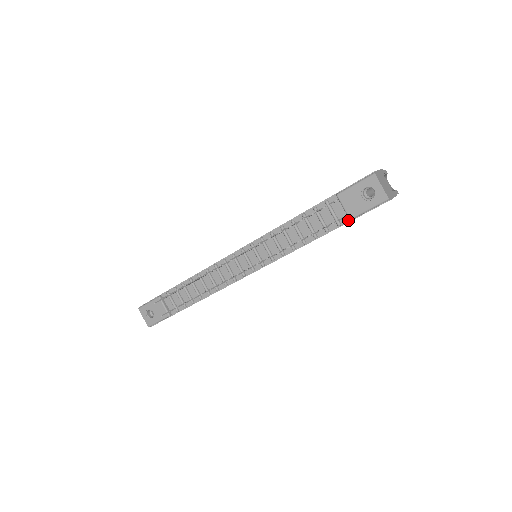
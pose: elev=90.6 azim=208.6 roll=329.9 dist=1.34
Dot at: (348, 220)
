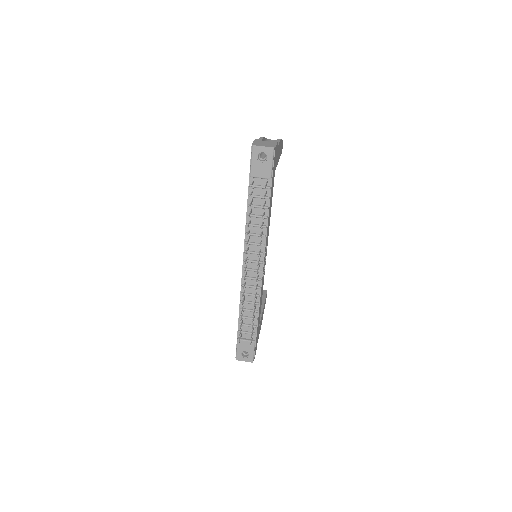
Dot at: (270, 181)
